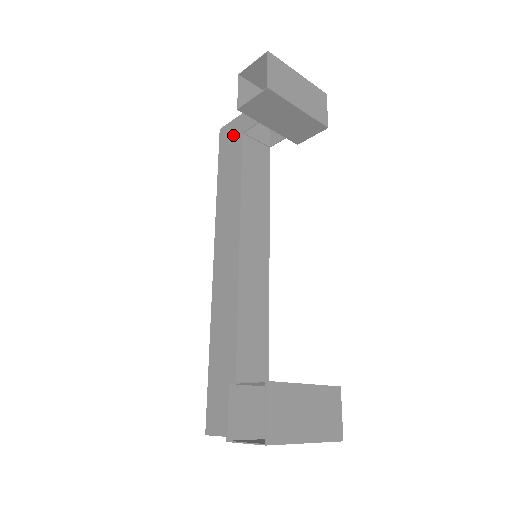
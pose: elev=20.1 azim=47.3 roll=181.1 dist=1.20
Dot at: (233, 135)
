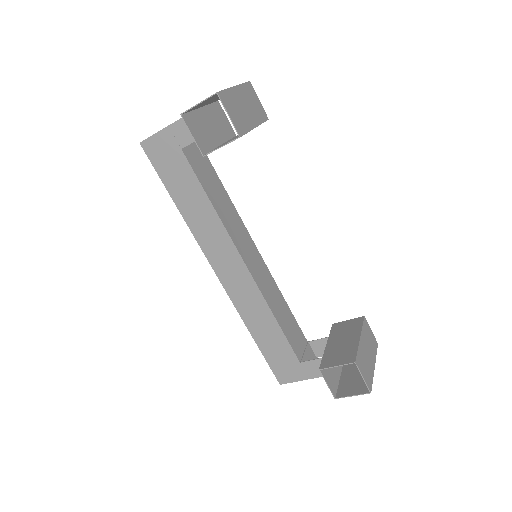
Dot at: (168, 151)
